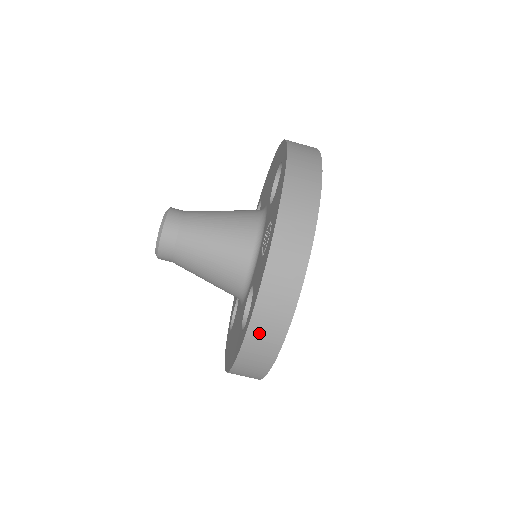
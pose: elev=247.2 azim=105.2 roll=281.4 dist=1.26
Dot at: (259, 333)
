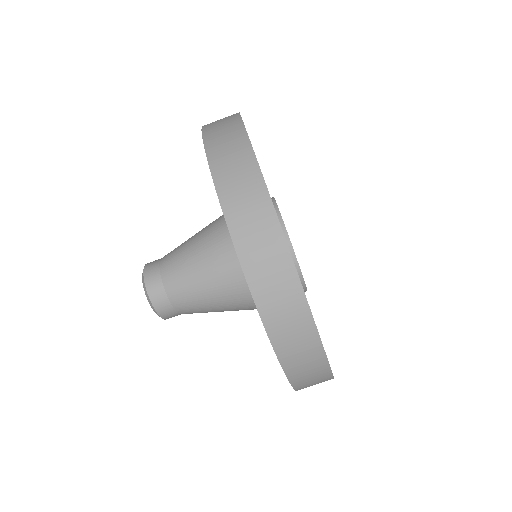
Dot at: (227, 175)
